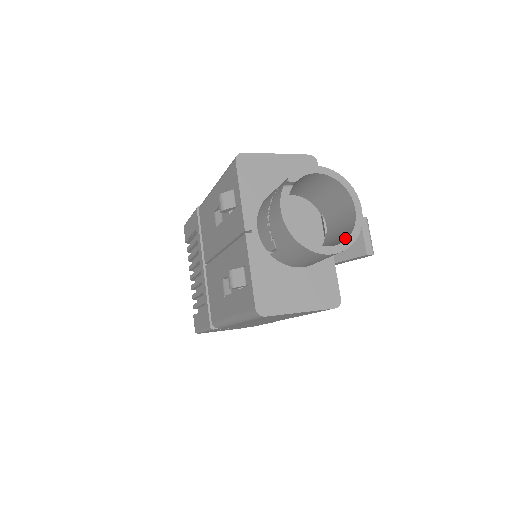
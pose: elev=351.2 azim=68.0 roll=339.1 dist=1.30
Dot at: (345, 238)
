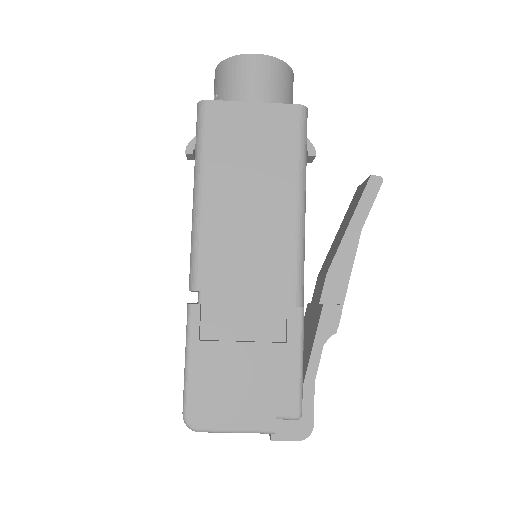
Dot at: occluded
